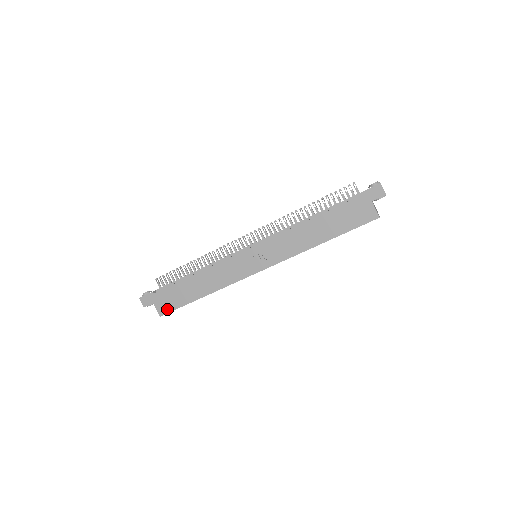
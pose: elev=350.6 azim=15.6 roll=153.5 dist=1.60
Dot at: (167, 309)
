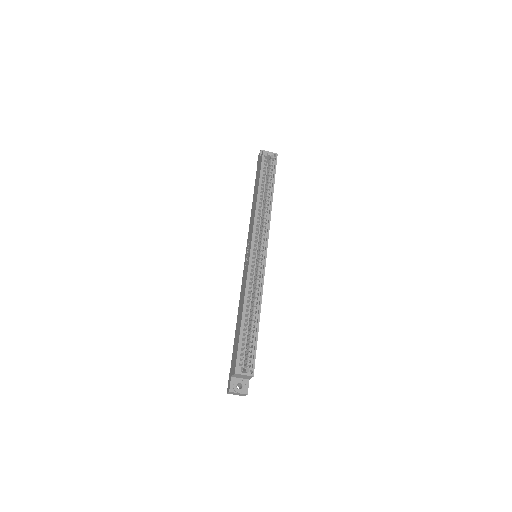
Dot at: (235, 361)
